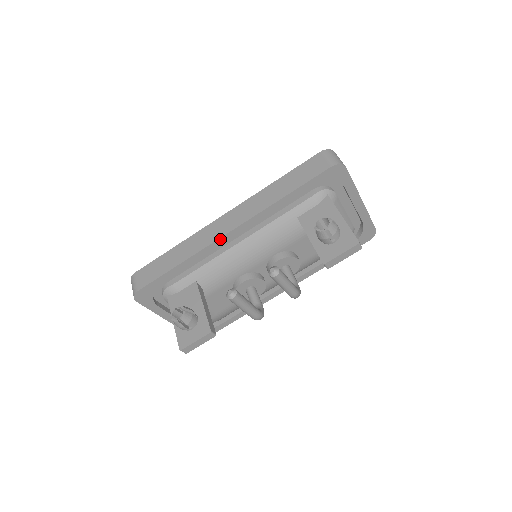
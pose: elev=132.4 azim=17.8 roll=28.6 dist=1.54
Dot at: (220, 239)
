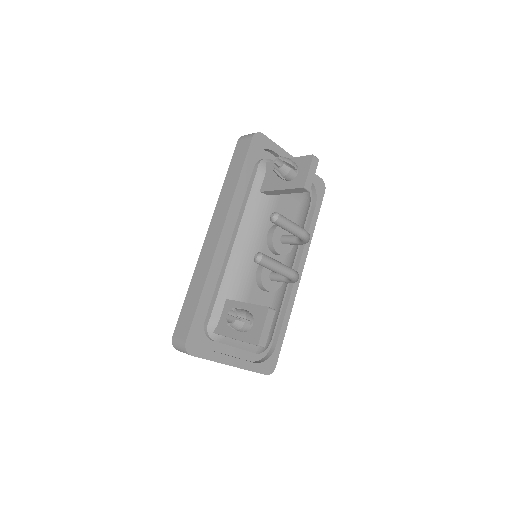
Dot at: (218, 246)
